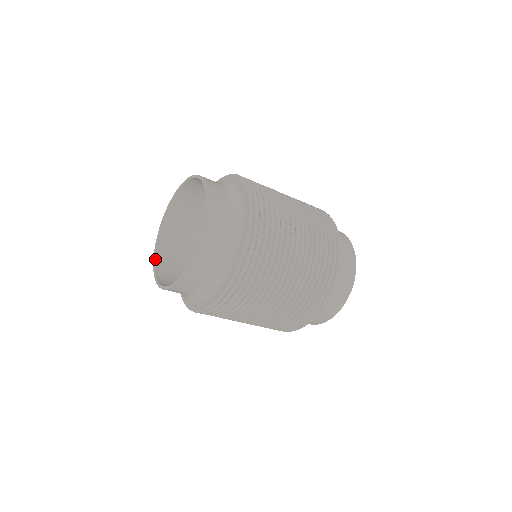
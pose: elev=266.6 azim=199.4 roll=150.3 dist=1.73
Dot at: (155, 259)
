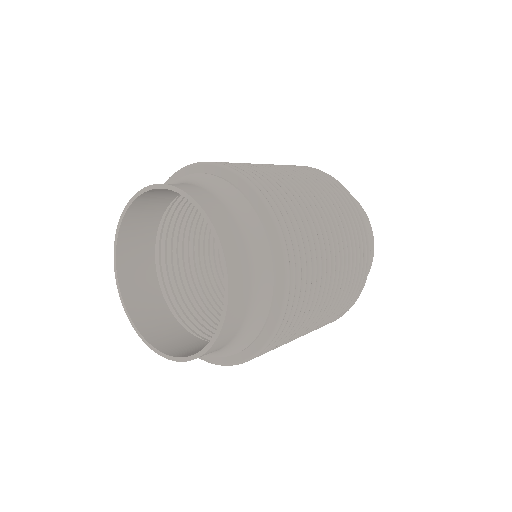
Dot at: (149, 342)
